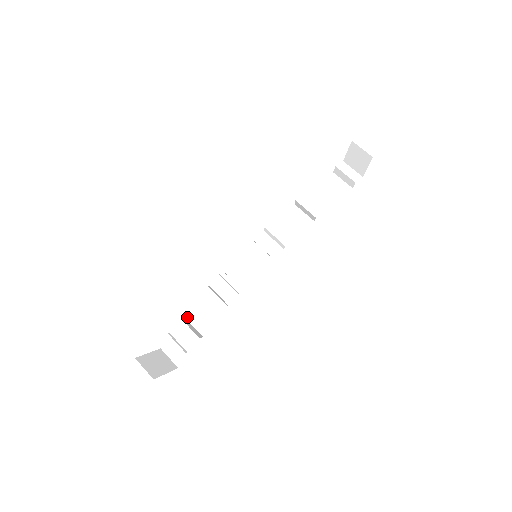
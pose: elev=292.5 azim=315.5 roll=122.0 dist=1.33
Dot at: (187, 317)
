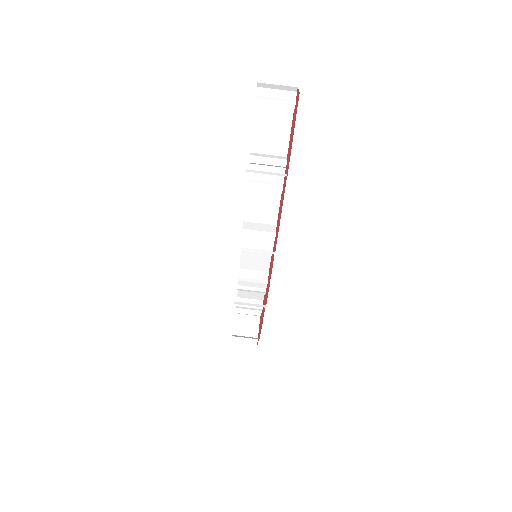
Dot at: (239, 297)
